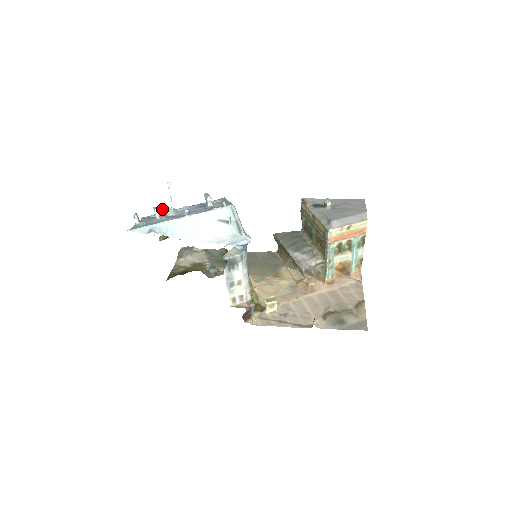
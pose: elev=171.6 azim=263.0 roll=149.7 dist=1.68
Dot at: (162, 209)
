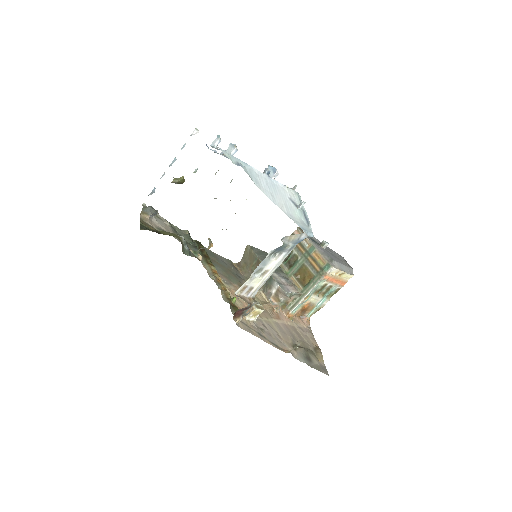
Dot at: occluded
